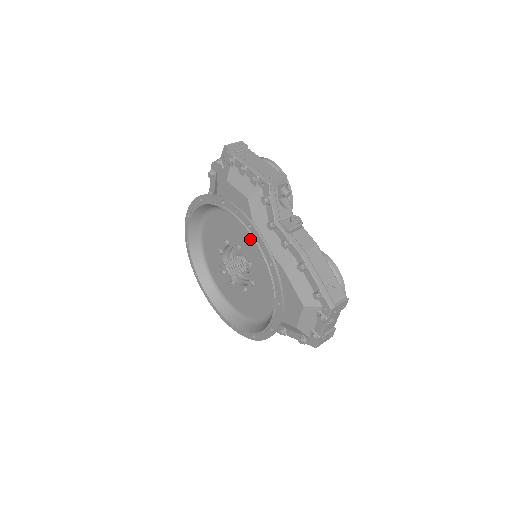
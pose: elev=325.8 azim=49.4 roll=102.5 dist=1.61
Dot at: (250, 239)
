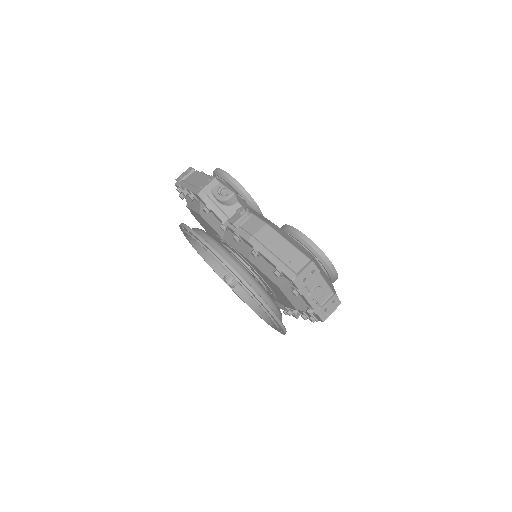
Dot at: occluded
